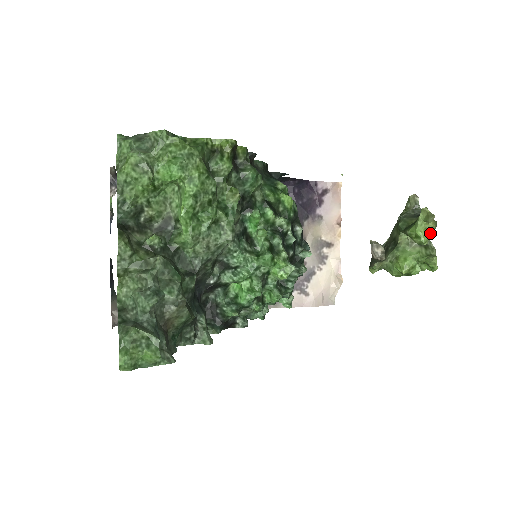
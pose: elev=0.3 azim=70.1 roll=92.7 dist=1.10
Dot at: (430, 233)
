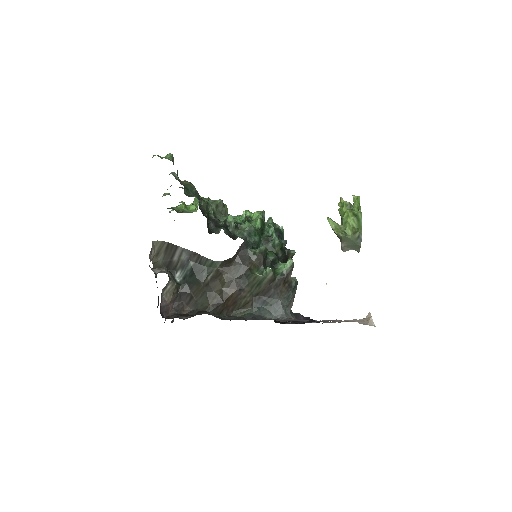
Dot at: occluded
